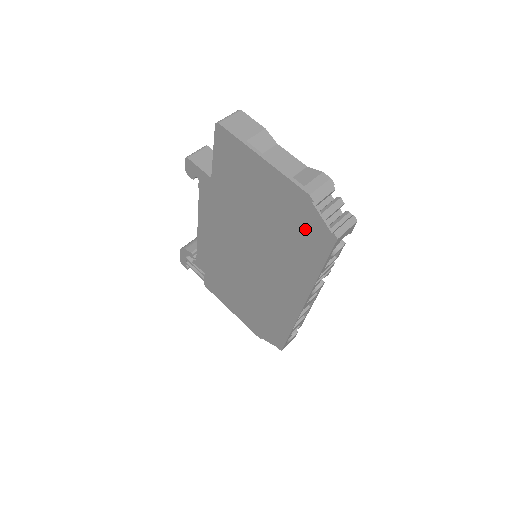
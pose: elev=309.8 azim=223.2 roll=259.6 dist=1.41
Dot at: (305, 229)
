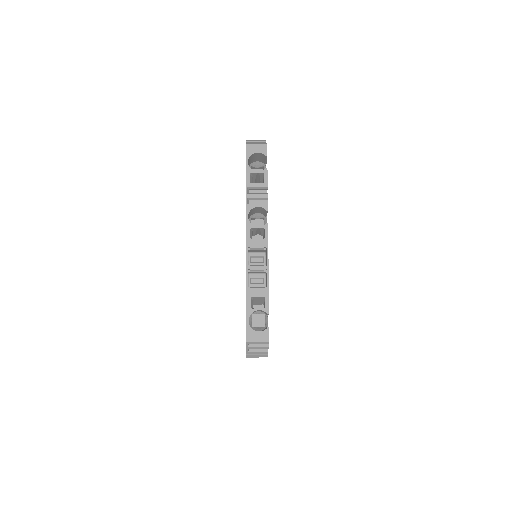
Dot at: occluded
